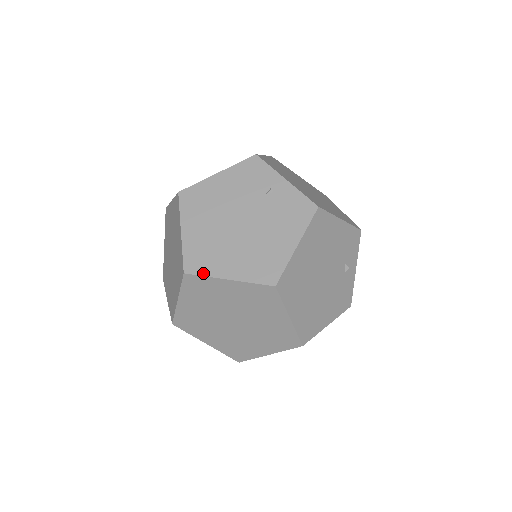
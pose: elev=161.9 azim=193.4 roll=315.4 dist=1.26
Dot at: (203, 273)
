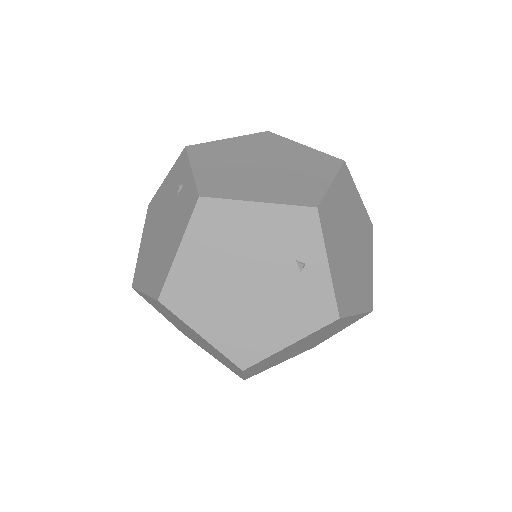
Dot at: (137, 287)
